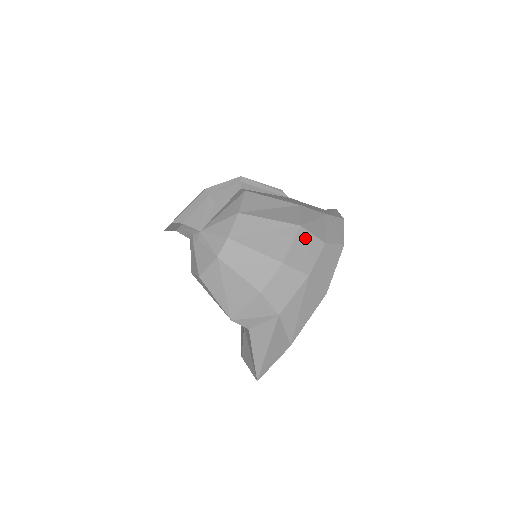
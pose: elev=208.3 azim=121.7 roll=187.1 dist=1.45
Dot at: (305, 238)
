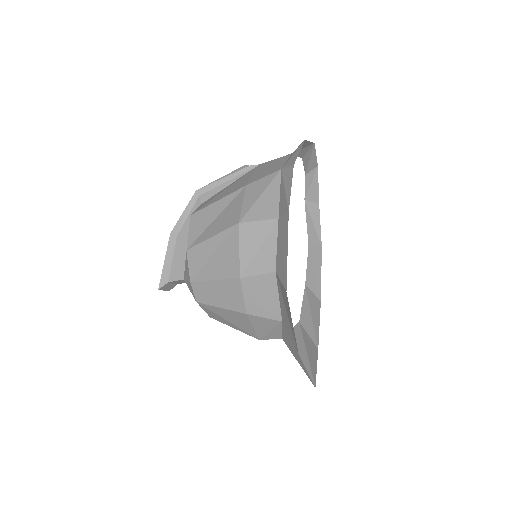
Dot at: (251, 232)
